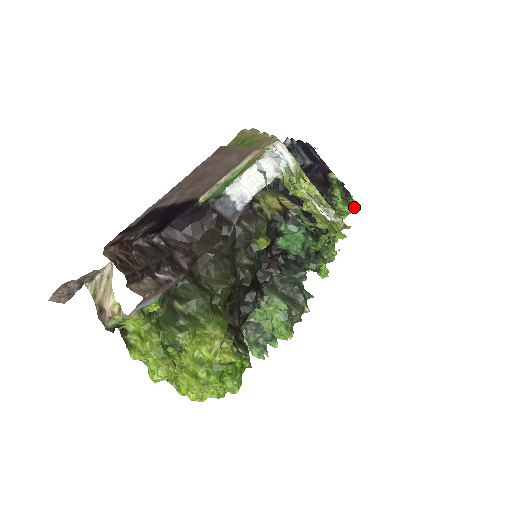
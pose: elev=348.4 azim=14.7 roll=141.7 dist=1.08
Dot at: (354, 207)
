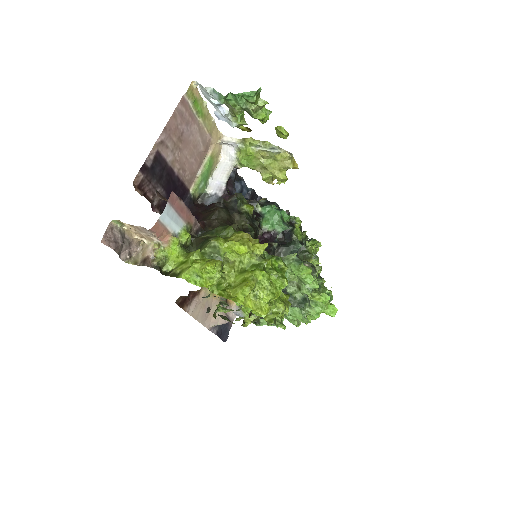
Dot at: (317, 244)
